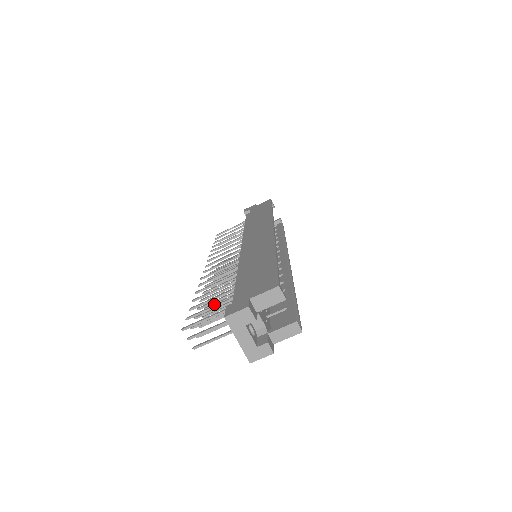
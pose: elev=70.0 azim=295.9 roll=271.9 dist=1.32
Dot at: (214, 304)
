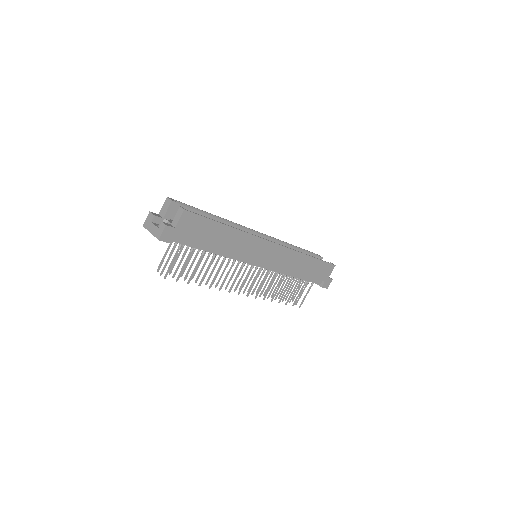
Dot at: (212, 281)
